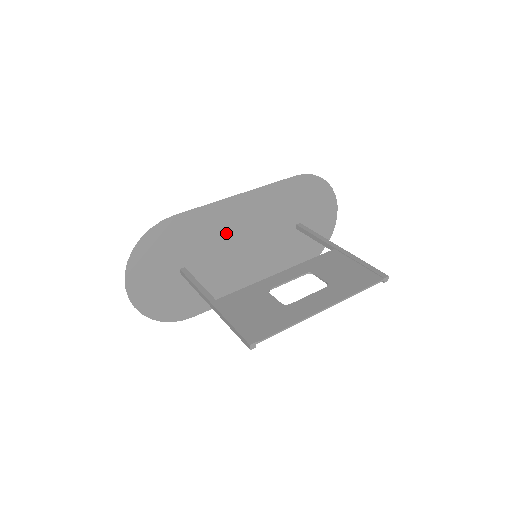
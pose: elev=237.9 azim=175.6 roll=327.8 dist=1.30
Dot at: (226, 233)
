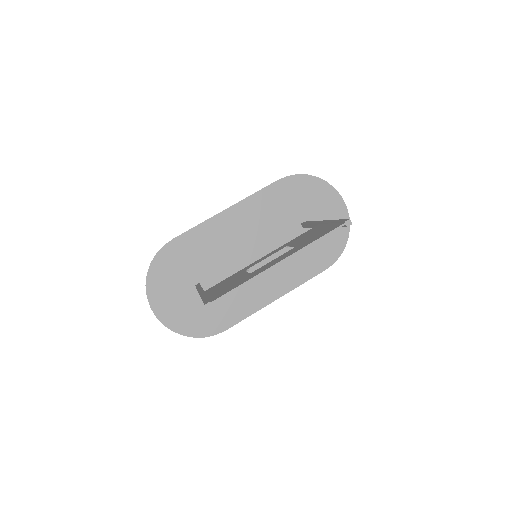
Dot at: (228, 245)
